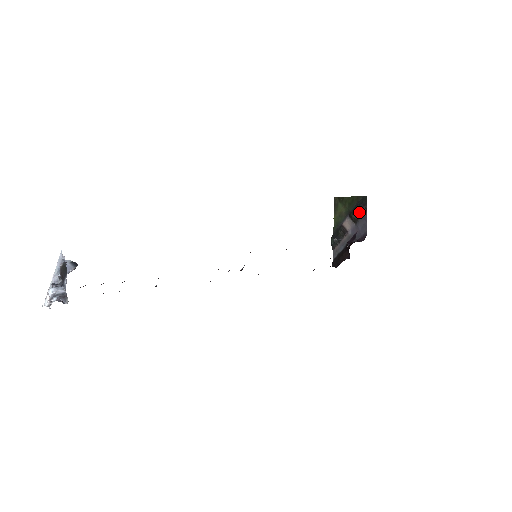
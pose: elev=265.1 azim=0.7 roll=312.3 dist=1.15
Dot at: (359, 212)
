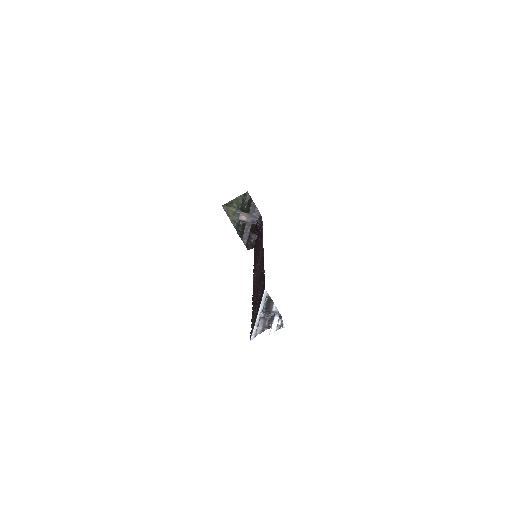
Dot at: (248, 204)
